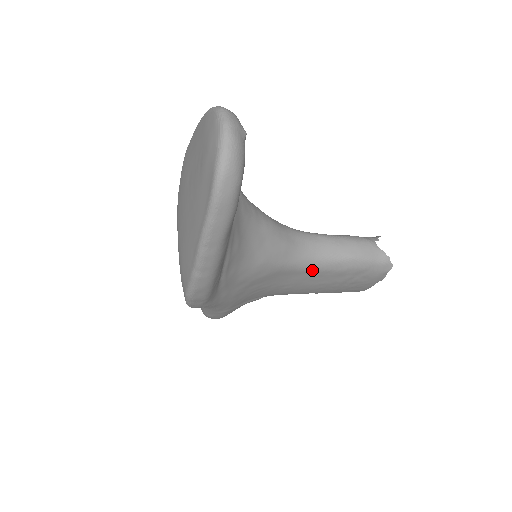
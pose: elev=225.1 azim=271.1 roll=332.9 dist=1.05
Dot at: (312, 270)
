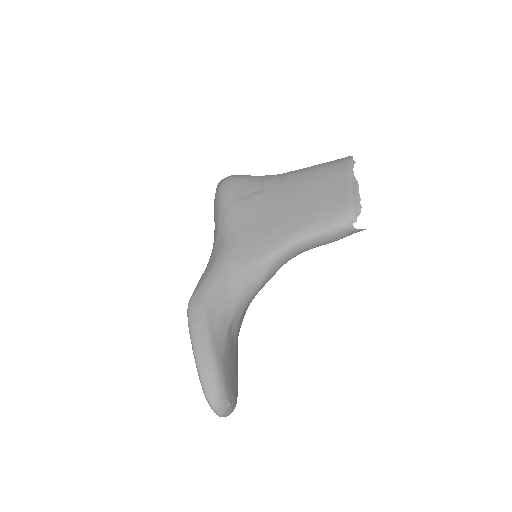
Dot at: occluded
